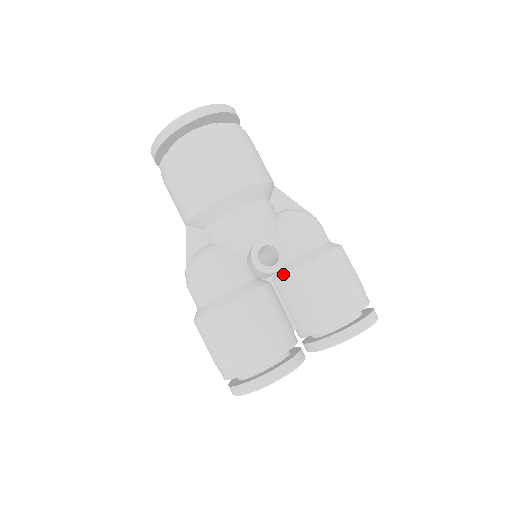
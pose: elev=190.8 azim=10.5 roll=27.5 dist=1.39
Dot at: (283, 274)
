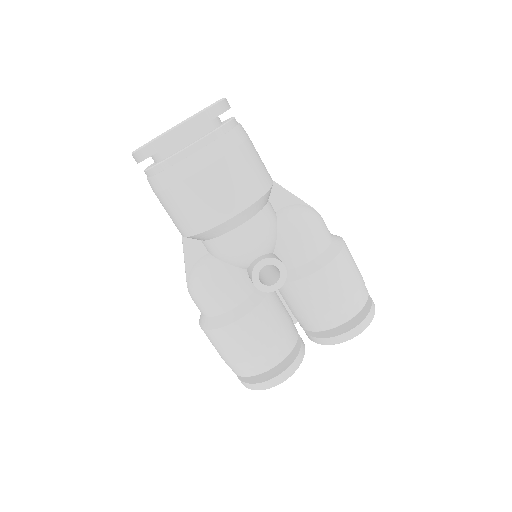
Dot at: occluded
